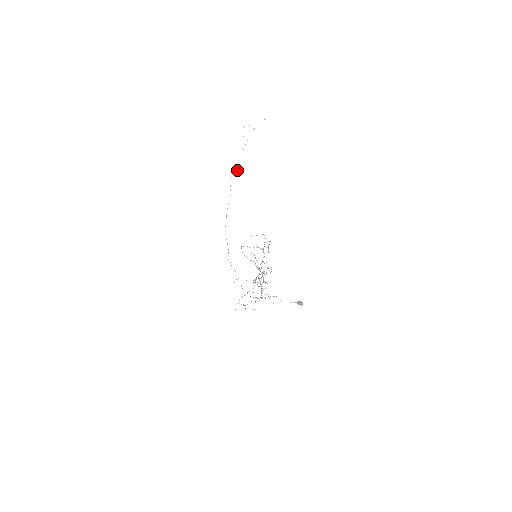
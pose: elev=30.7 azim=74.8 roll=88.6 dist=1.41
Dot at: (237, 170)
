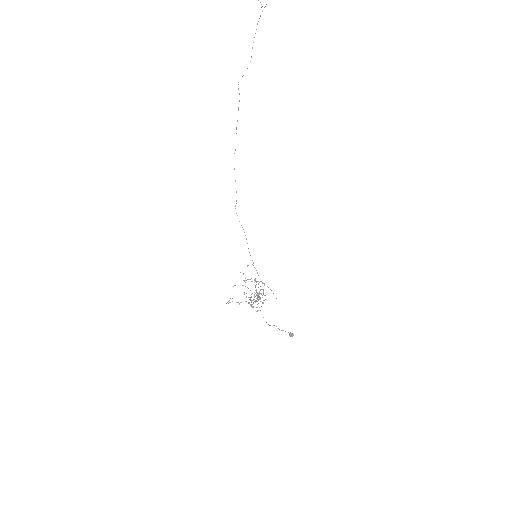
Dot at: occluded
